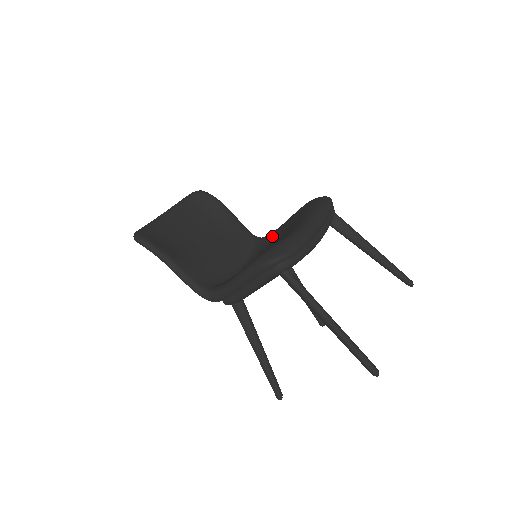
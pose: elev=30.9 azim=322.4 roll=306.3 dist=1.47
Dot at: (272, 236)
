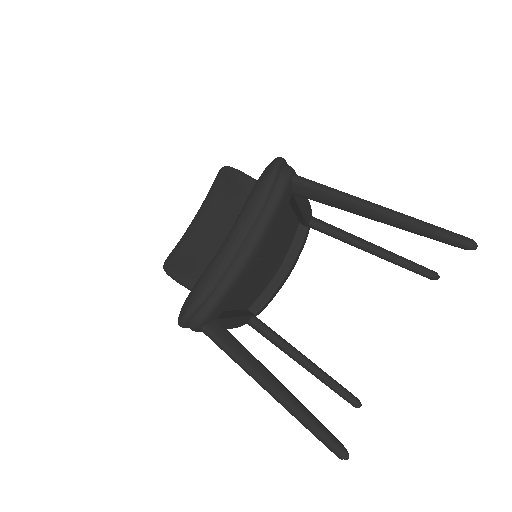
Dot at: occluded
